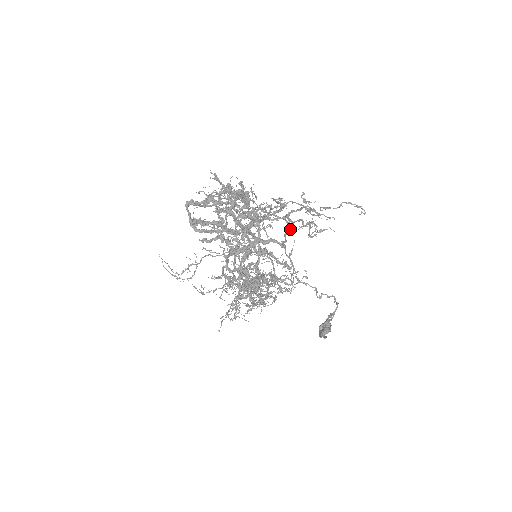
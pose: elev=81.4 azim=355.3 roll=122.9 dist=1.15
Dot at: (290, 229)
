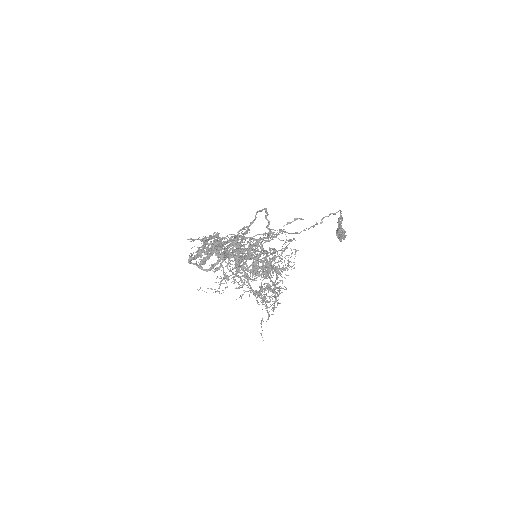
Dot at: occluded
